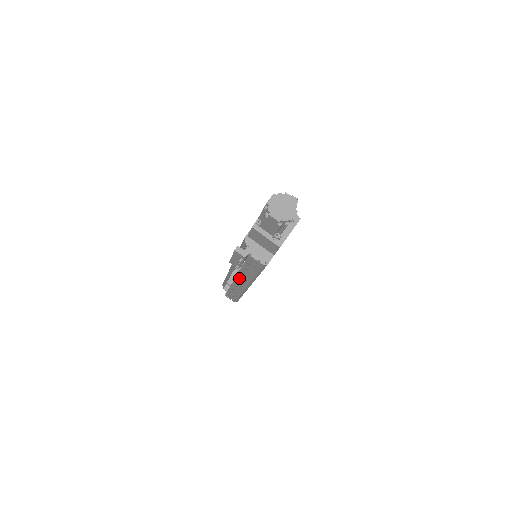
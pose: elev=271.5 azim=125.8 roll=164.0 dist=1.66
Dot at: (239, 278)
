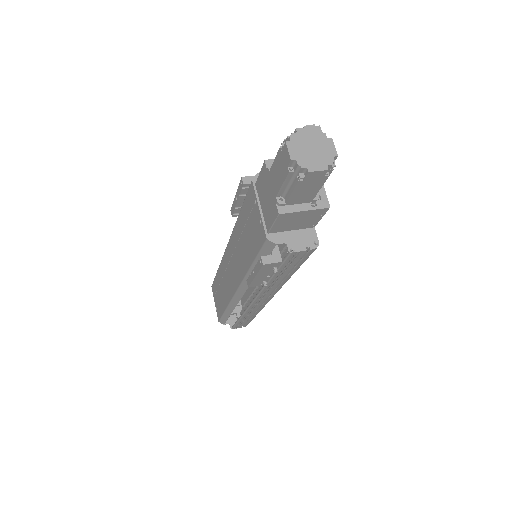
Dot at: (262, 295)
